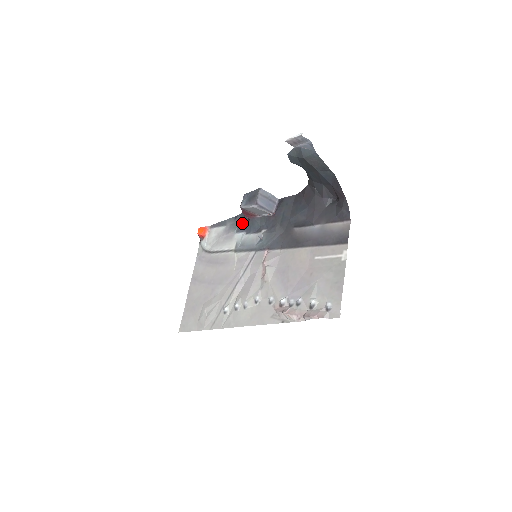
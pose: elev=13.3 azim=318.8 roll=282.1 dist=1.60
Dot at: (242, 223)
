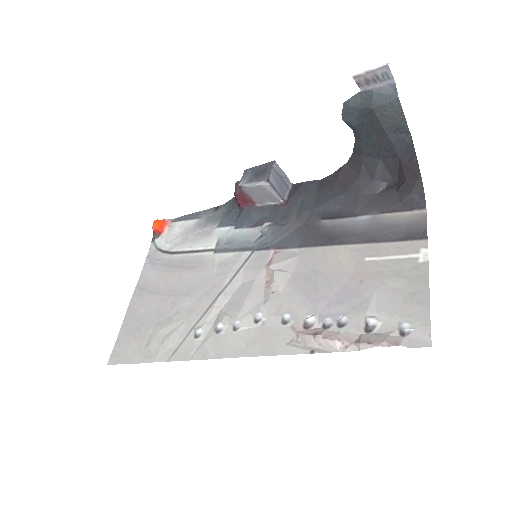
Dot at: (229, 214)
